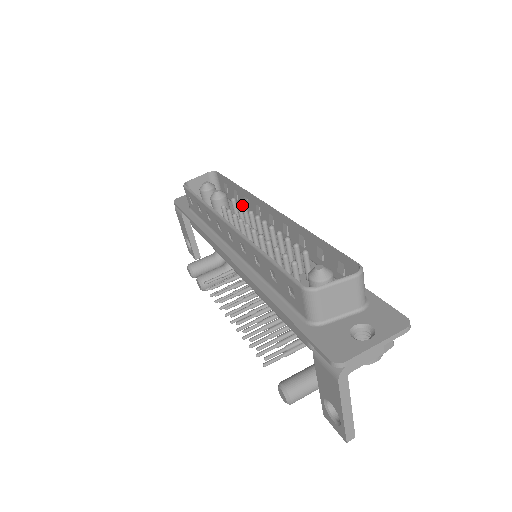
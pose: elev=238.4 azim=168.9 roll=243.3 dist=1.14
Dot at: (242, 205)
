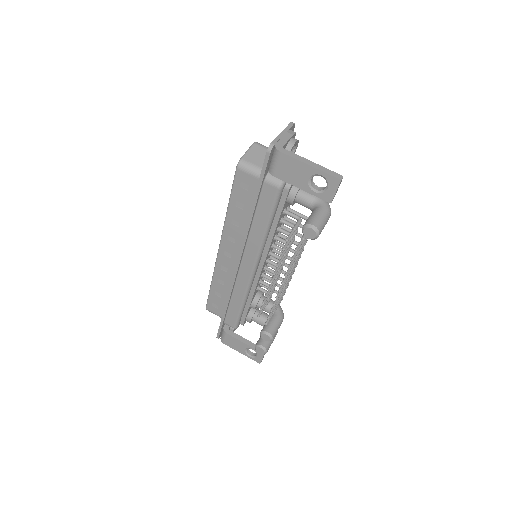
Dot at: occluded
